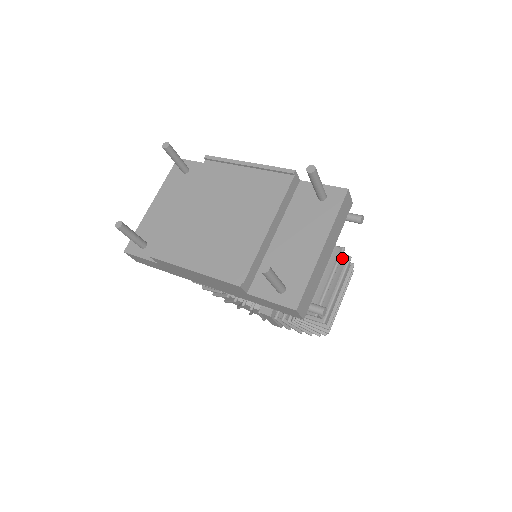
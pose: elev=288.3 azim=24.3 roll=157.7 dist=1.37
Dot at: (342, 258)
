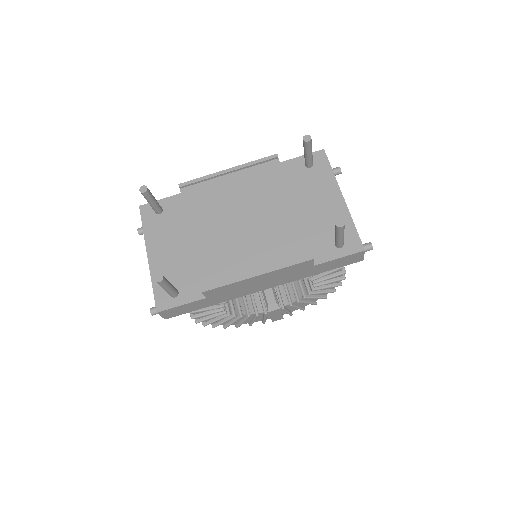
Dot at: occluded
